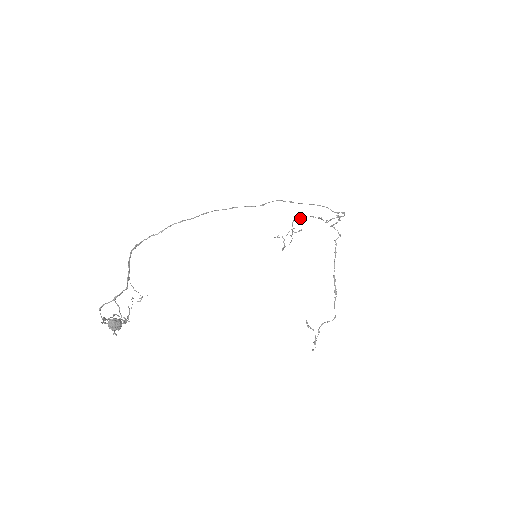
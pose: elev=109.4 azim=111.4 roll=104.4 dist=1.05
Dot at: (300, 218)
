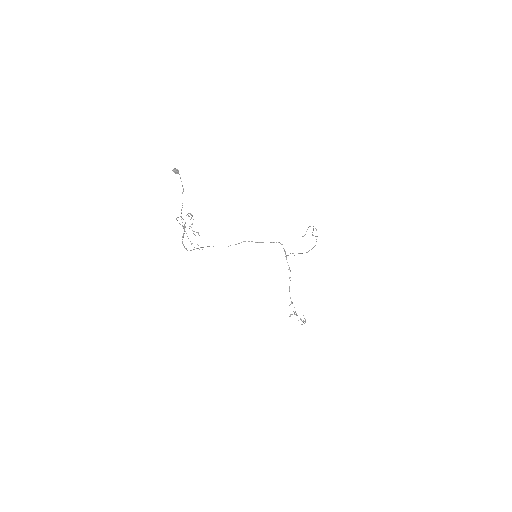
Dot at: occluded
